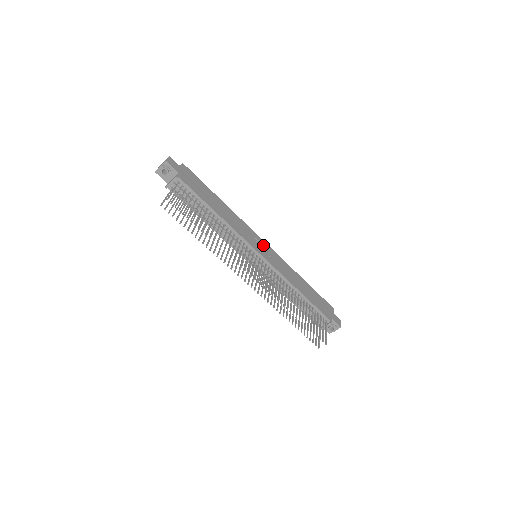
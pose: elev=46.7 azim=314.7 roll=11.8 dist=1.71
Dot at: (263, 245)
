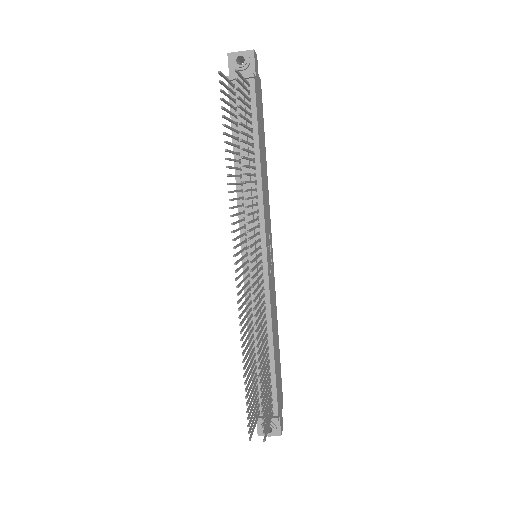
Dot at: (271, 252)
